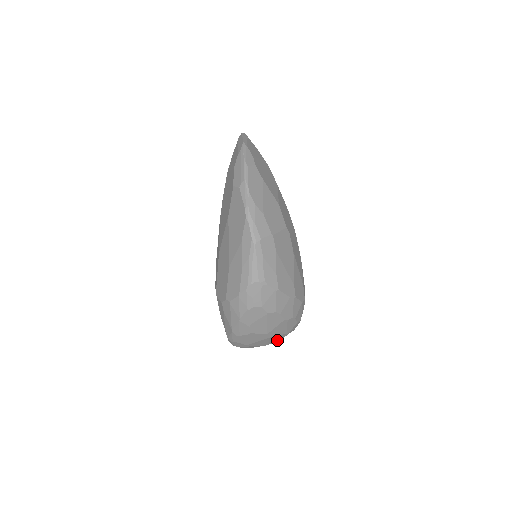
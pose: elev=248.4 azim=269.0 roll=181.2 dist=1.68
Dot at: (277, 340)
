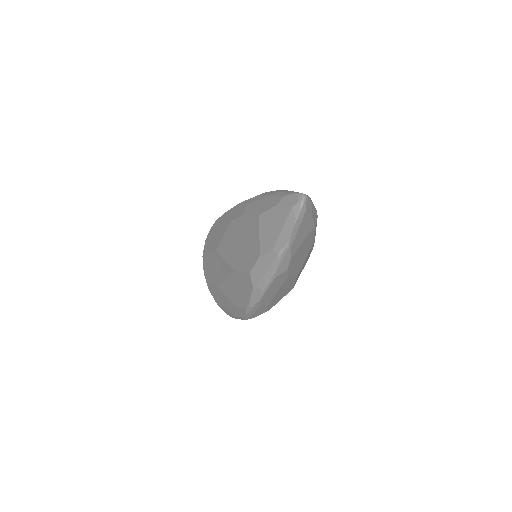
Dot at: occluded
